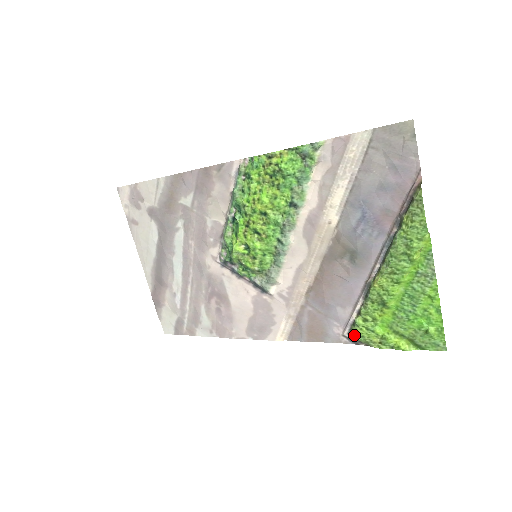
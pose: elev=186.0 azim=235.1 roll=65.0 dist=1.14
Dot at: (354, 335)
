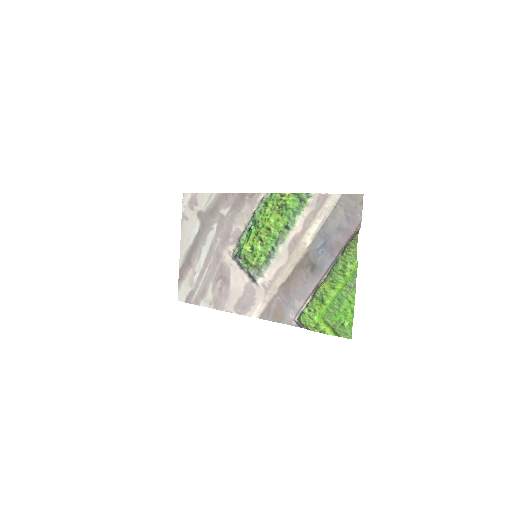
Dot at: (300, 320)
